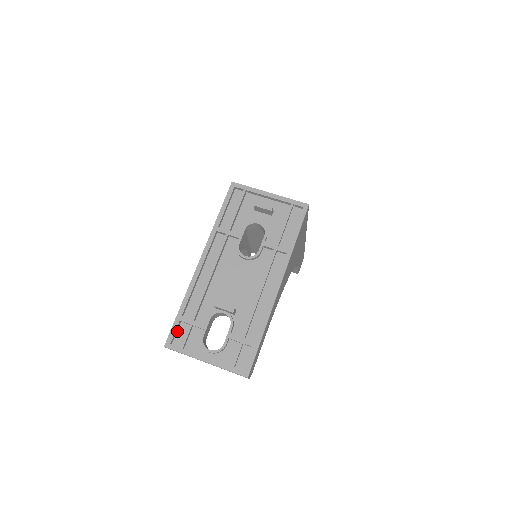
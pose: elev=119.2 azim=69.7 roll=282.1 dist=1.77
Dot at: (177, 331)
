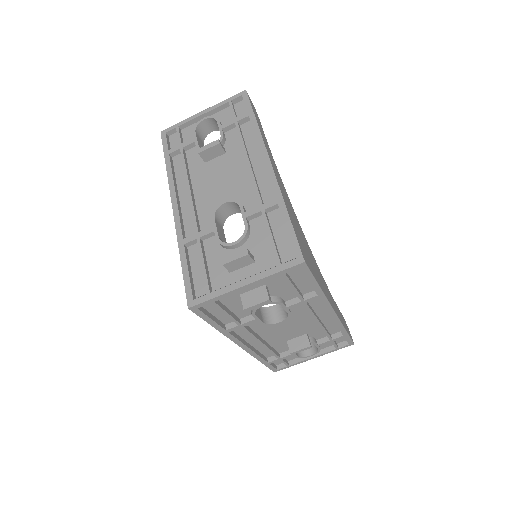
Dot at: occluded
